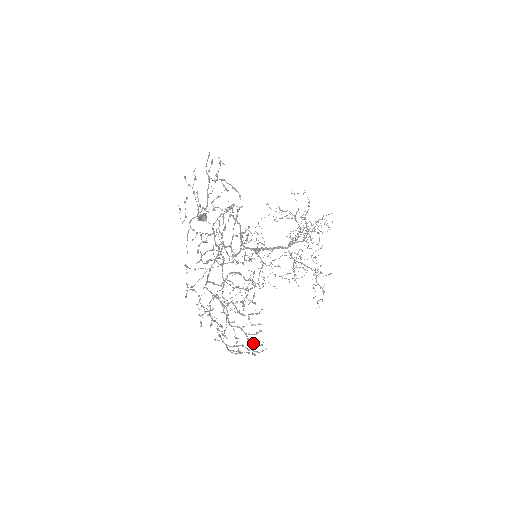
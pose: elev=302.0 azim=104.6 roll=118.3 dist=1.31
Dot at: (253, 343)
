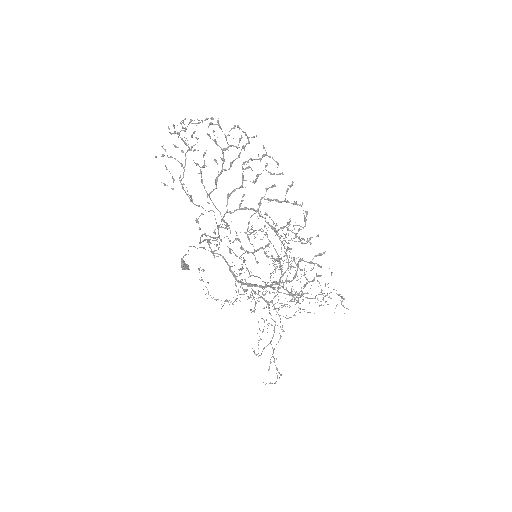
Dot at: (309, 242)
